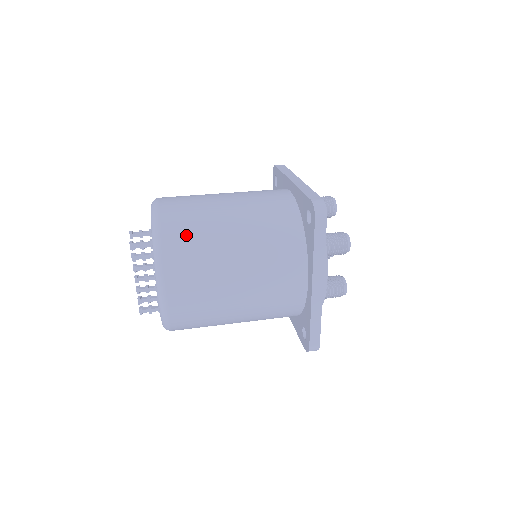
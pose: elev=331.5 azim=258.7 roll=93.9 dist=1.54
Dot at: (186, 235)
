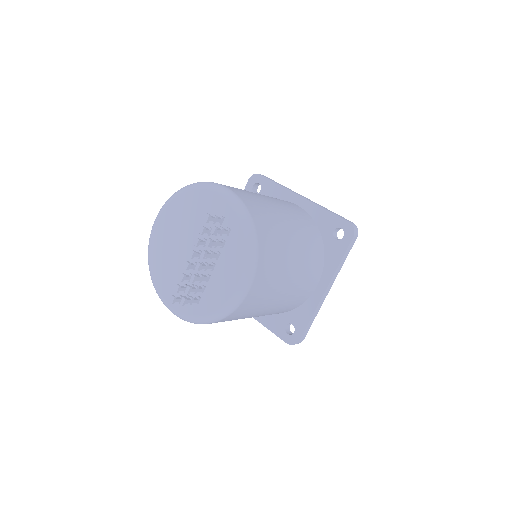
Dot at: (270, 231)
